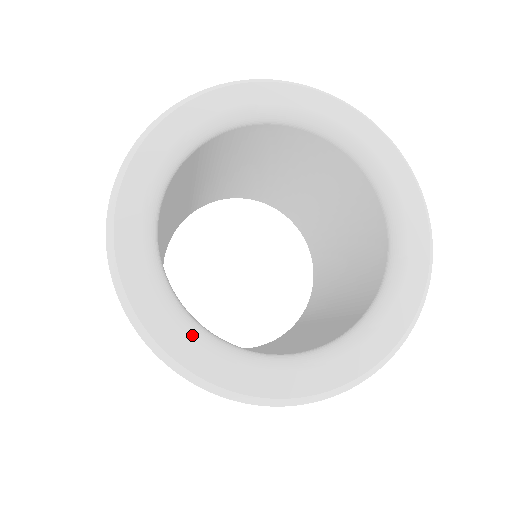
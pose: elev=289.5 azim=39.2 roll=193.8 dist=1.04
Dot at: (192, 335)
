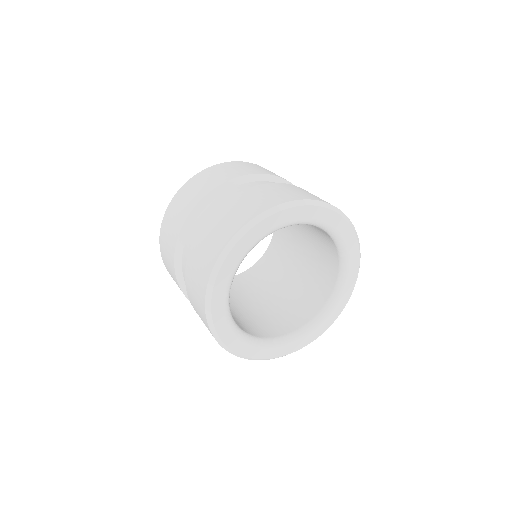
Dot at: (238, 337)
